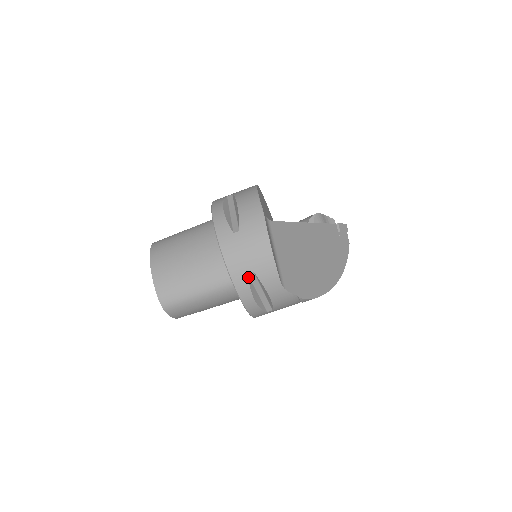
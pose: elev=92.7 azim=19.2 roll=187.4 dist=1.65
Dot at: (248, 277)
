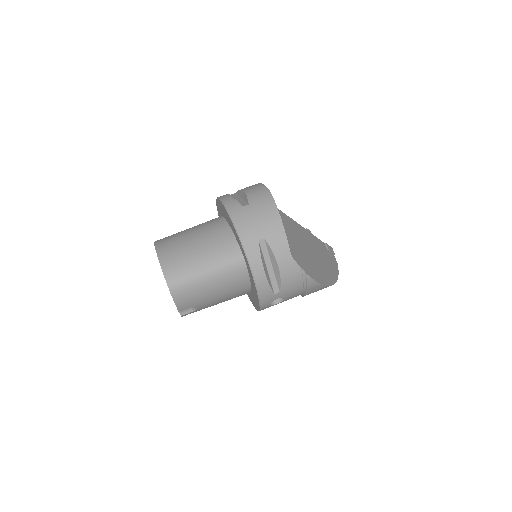
Dot at: (259, 244)
